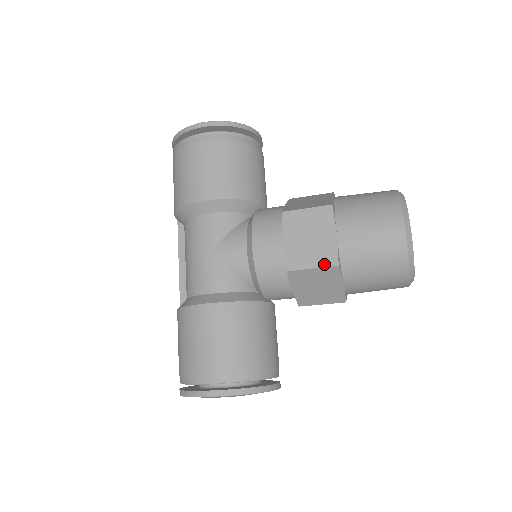
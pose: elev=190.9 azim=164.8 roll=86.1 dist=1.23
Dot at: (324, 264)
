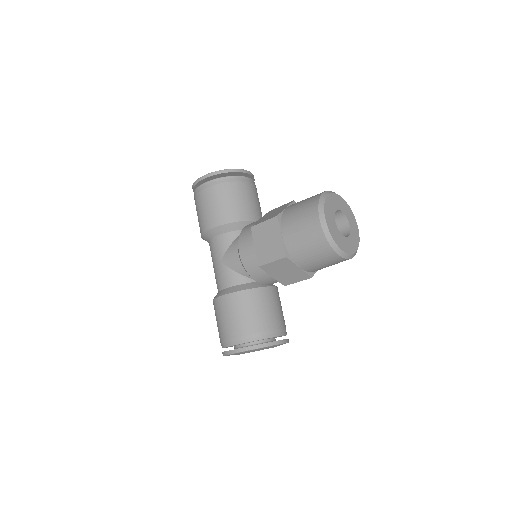
Dot at: (278, 258)
